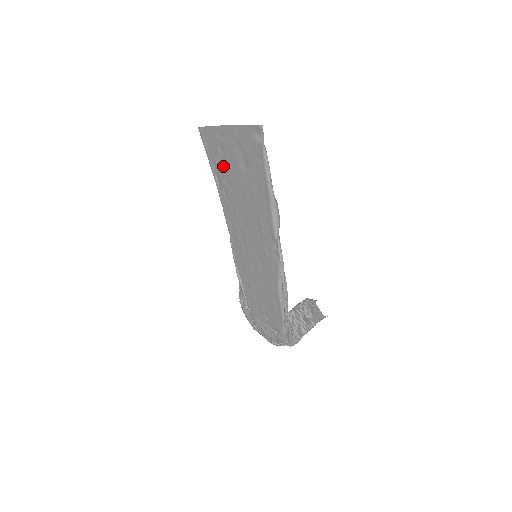
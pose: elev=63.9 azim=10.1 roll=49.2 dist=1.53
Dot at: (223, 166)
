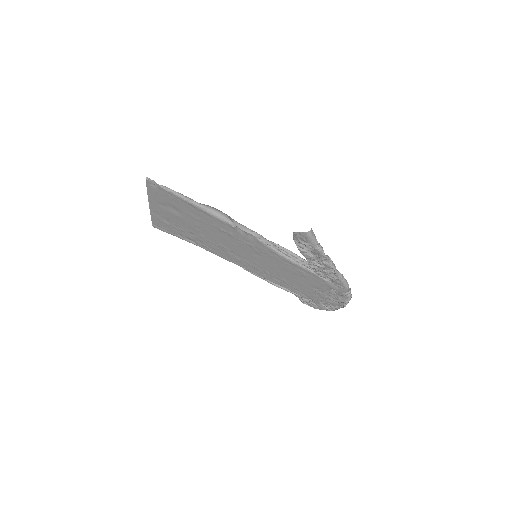
Dot at: (179, 228)
